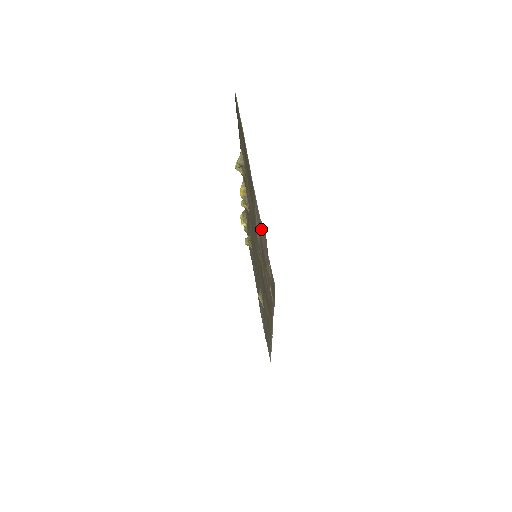
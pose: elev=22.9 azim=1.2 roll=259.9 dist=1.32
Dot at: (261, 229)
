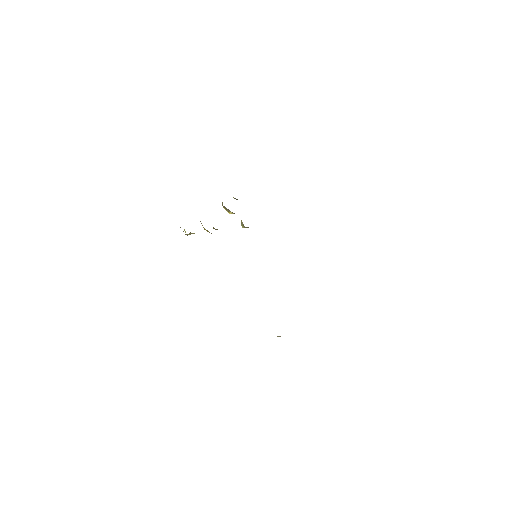
Dot at: occluded
